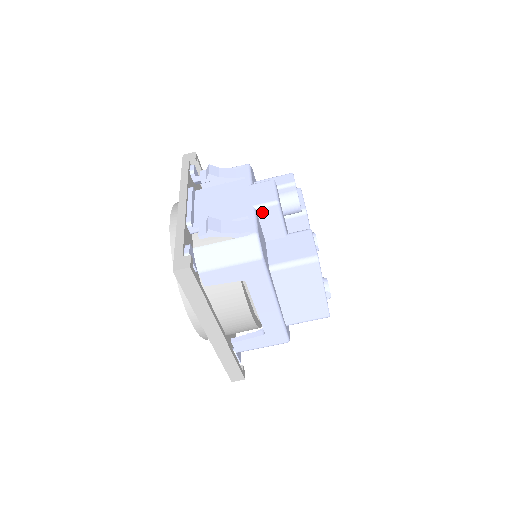
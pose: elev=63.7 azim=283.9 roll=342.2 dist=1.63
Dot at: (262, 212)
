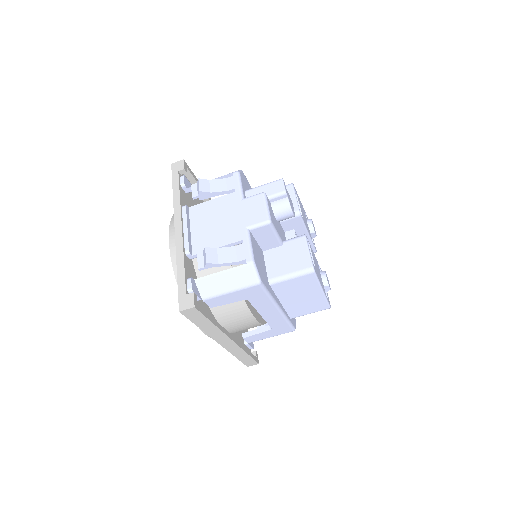
Dot at: (256, 231)
